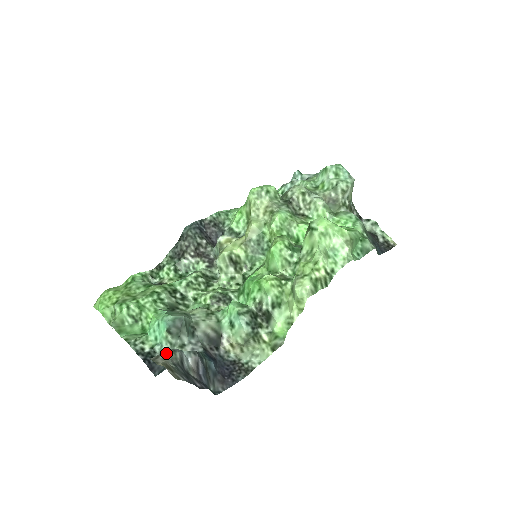
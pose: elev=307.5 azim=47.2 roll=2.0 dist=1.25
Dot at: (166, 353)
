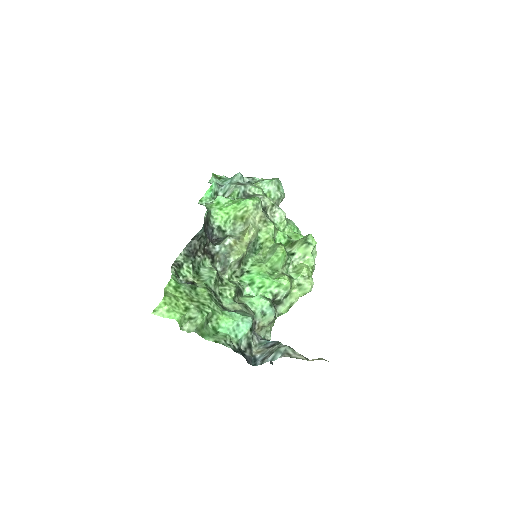
Dot at: (291, 350)
